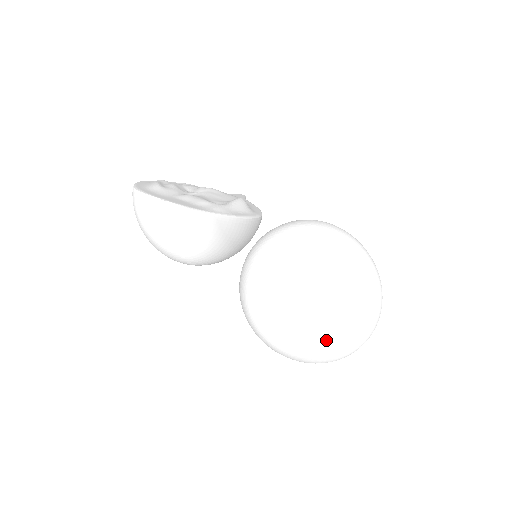
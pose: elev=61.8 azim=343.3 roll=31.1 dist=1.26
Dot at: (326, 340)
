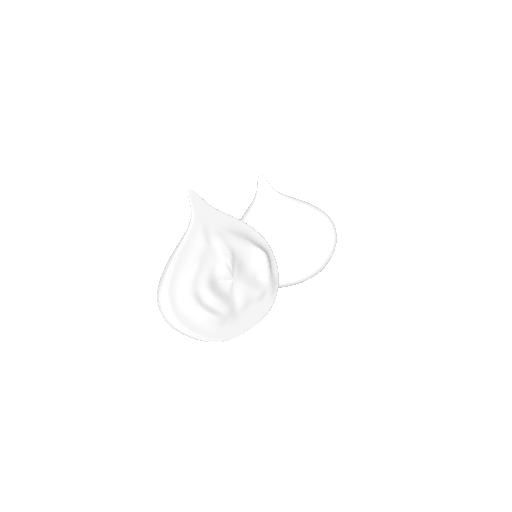
Dot at: occluded
